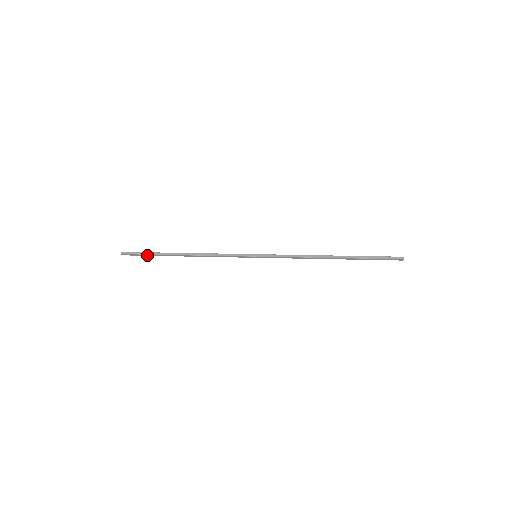
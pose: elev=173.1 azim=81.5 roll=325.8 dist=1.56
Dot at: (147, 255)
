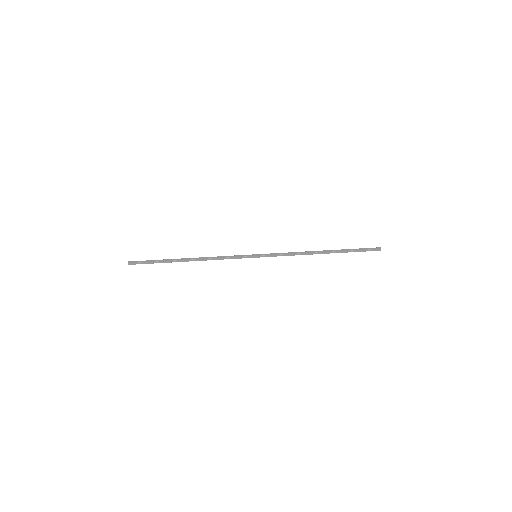
Dot at: (154, 262)
